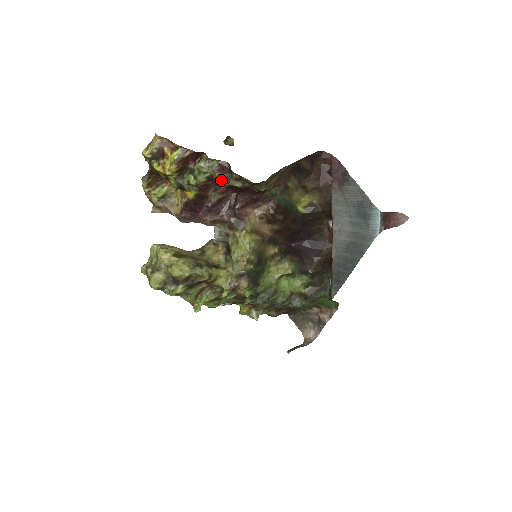
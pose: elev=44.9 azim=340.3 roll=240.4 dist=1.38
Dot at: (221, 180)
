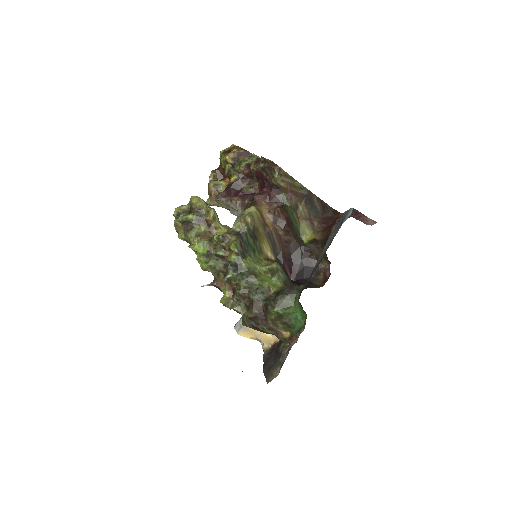
Dot at: (254, 166)
